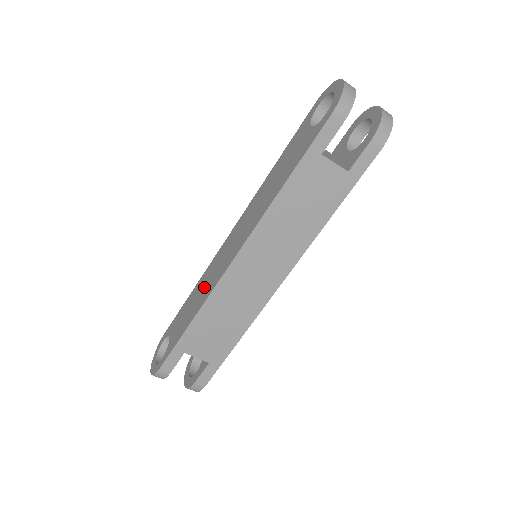
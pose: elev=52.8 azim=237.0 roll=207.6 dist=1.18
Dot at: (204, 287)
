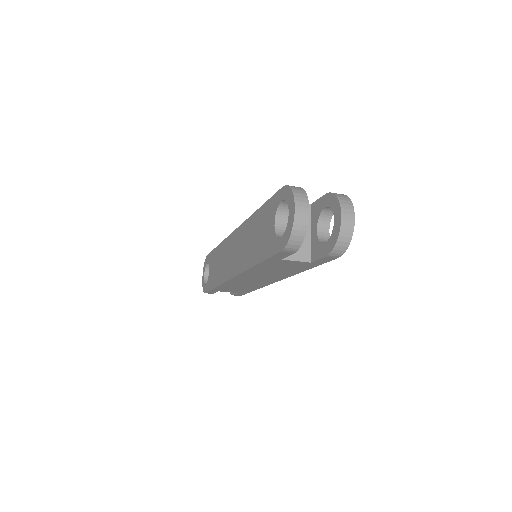
Dot at: (222, 264)
